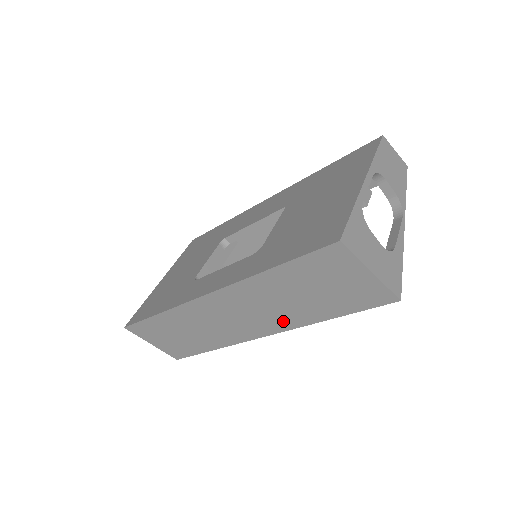
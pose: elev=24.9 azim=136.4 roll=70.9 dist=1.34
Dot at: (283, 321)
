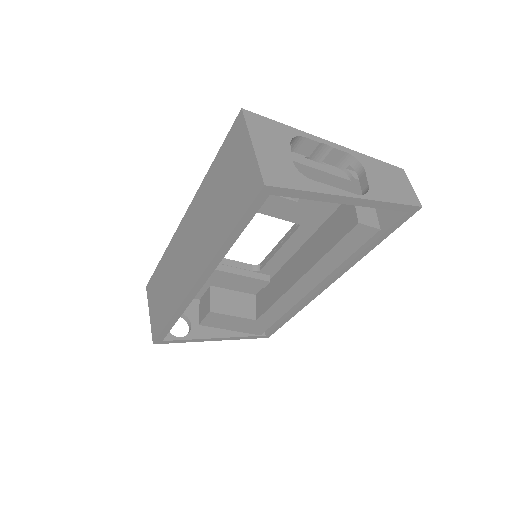
Dot at: (206, 251)
